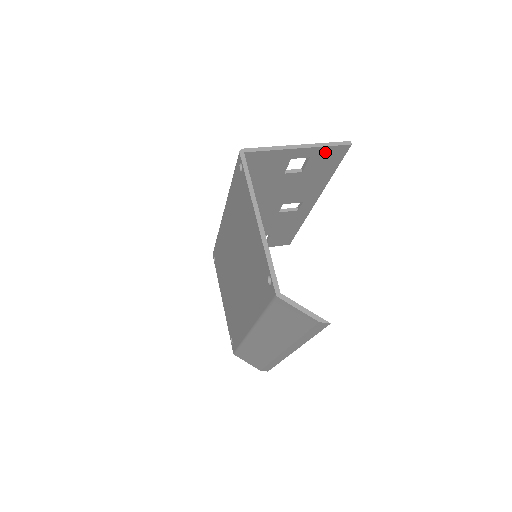
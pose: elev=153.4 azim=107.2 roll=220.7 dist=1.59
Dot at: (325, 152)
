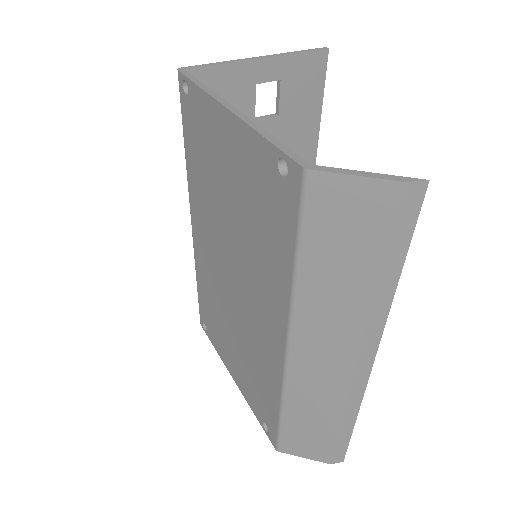
Dot at: (298, 68)
